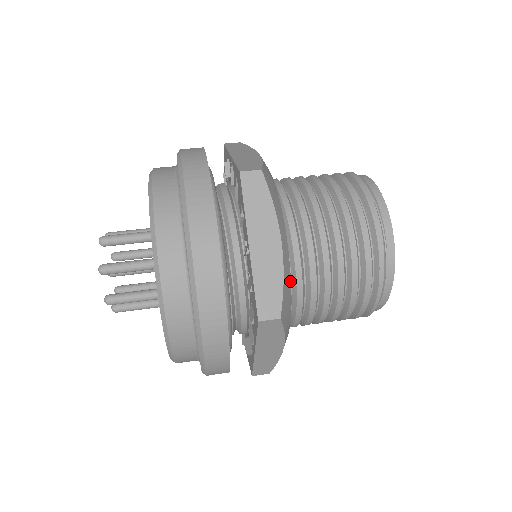
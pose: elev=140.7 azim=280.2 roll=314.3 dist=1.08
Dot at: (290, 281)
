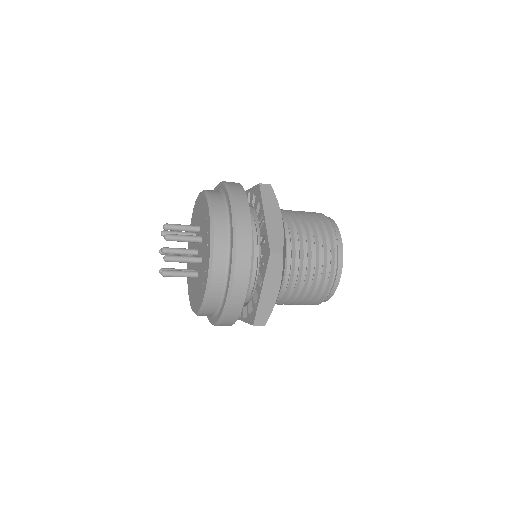
Dot at: (285, 244)
